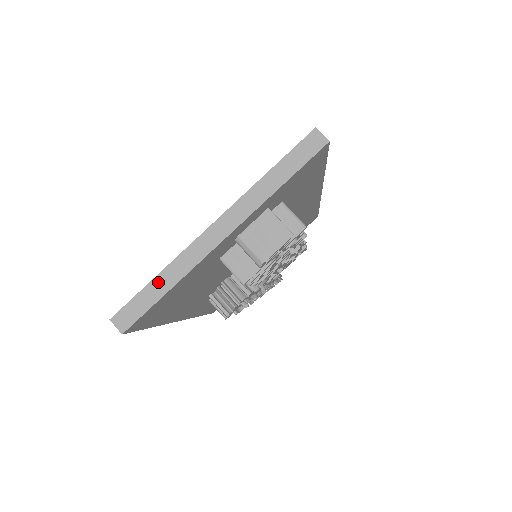
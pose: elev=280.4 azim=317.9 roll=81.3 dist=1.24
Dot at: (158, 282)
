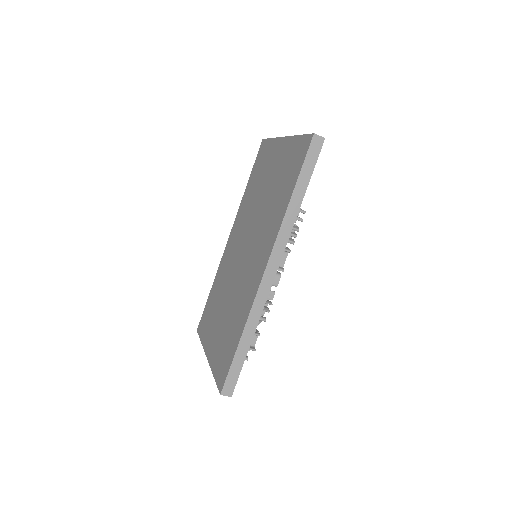
Dot at: occluded
